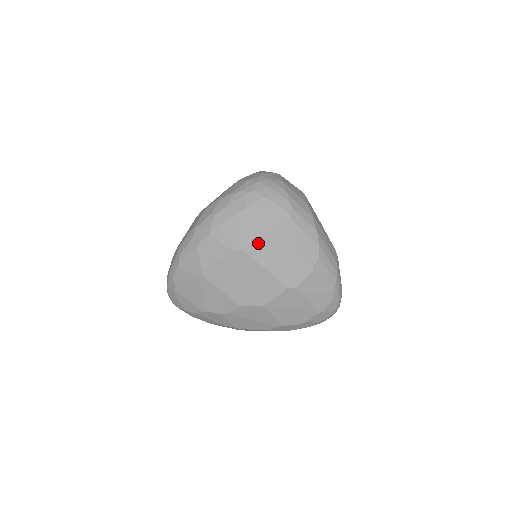
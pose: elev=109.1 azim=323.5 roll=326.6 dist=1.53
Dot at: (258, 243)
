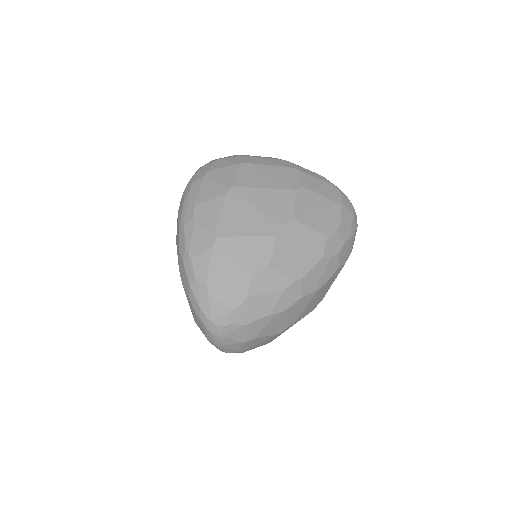
Dot at: (239, 177)
